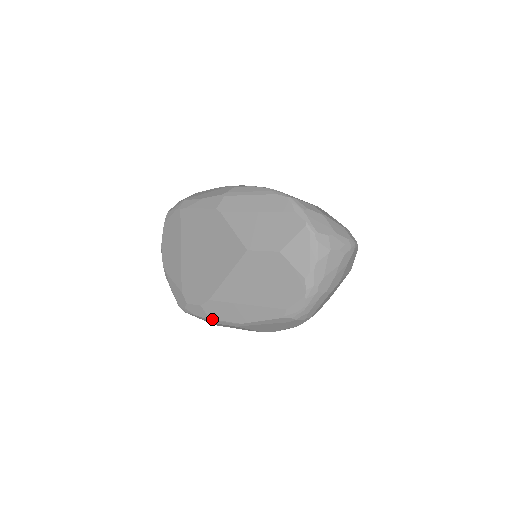
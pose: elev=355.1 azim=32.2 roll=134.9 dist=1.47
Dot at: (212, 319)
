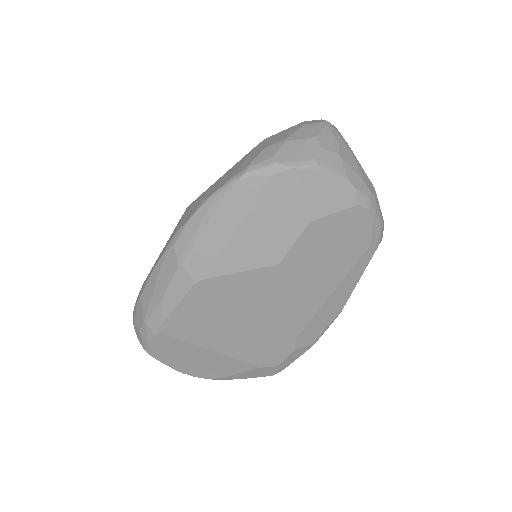
Dot at: (315, 342)
